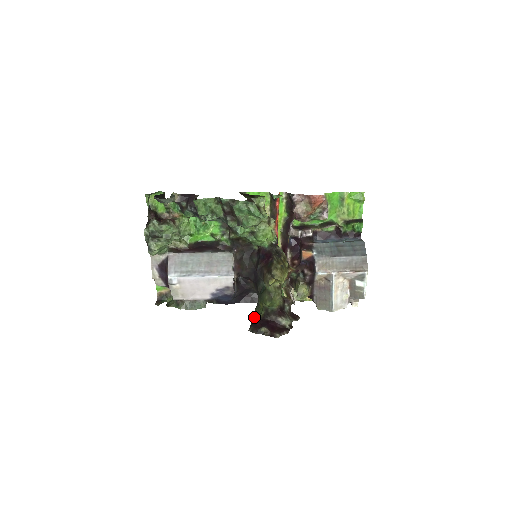
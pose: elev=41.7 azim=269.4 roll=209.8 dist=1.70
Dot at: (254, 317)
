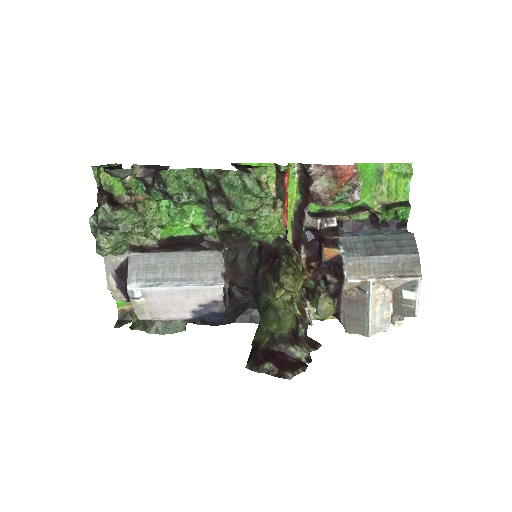
Dot at: (254, 345)
